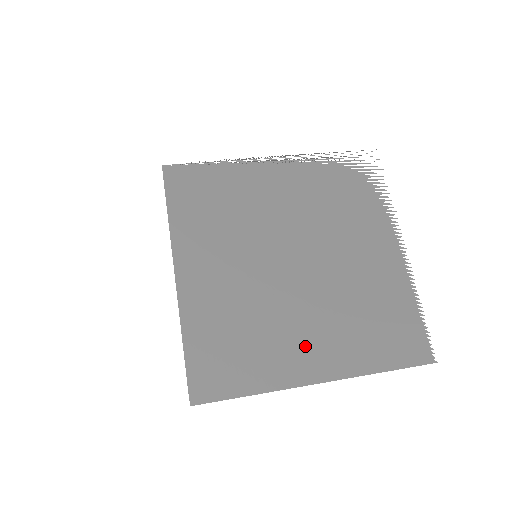
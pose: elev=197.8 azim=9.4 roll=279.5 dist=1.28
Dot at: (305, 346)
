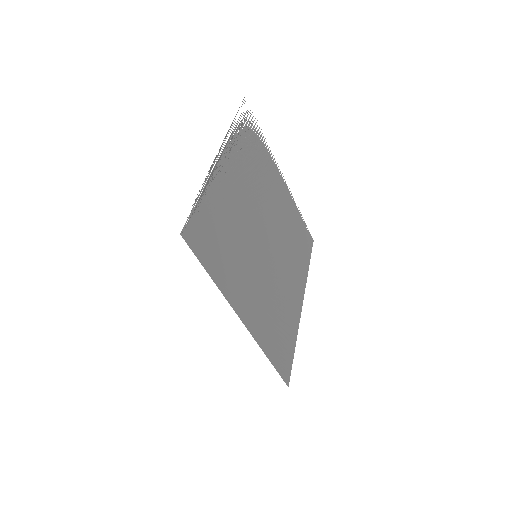
Dot at: (293, 290)
